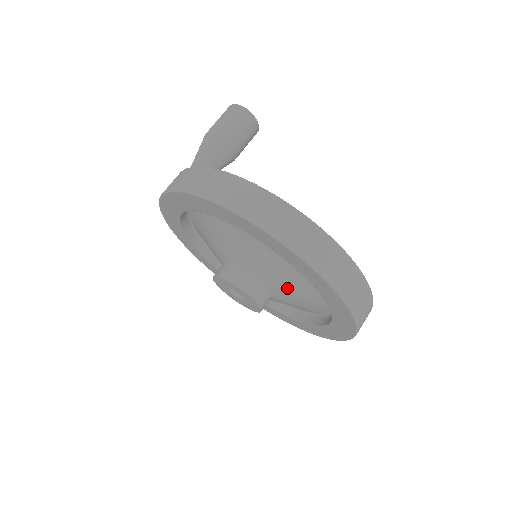
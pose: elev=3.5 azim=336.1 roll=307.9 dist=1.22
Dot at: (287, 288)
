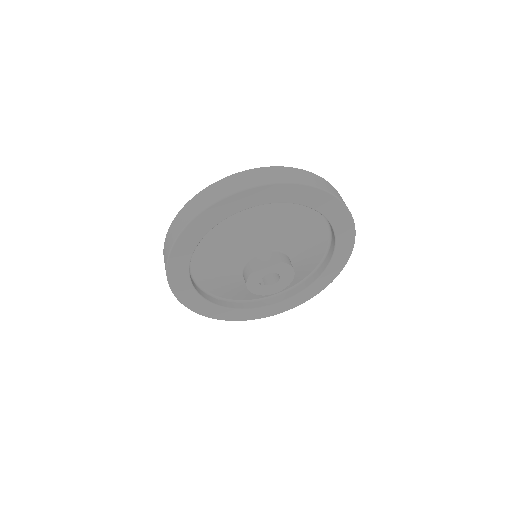
Dot at: (264, 235)
